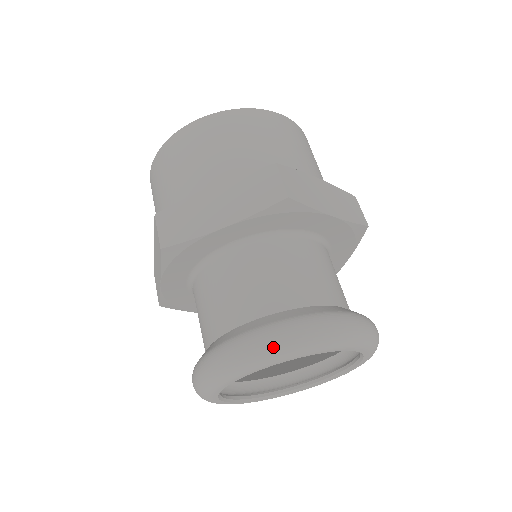
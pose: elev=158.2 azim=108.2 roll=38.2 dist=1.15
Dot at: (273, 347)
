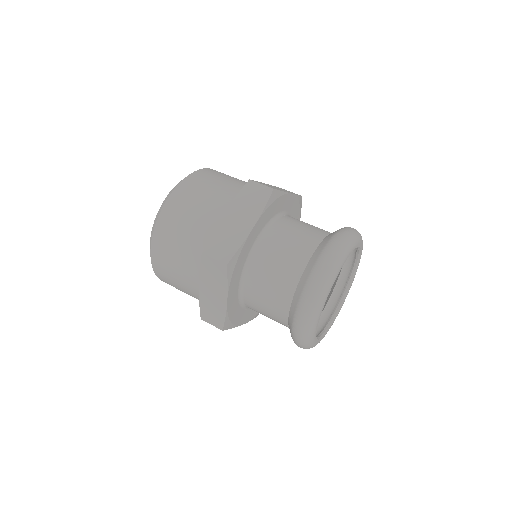
Dot at: (335, 258)
